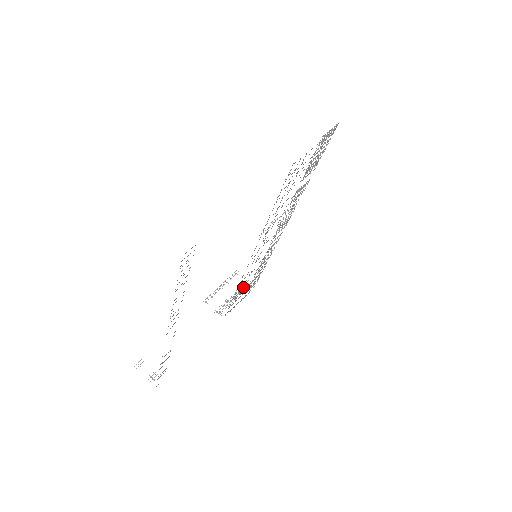
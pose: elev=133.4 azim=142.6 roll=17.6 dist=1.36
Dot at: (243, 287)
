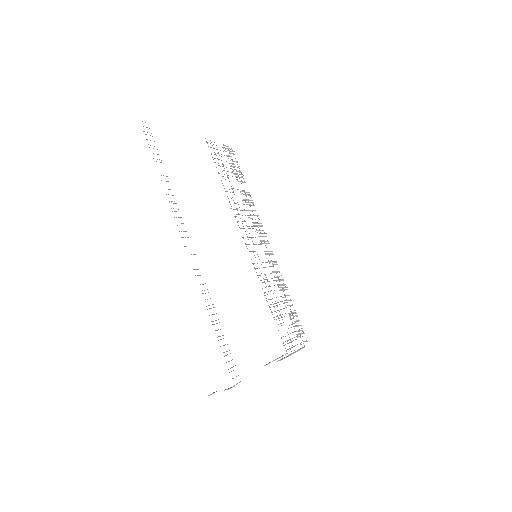
Dot at: occluded
